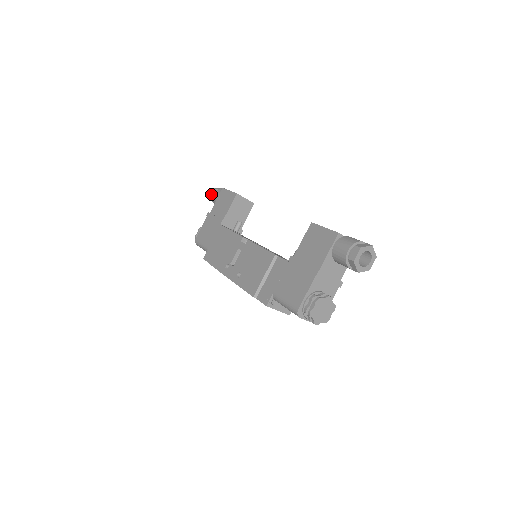
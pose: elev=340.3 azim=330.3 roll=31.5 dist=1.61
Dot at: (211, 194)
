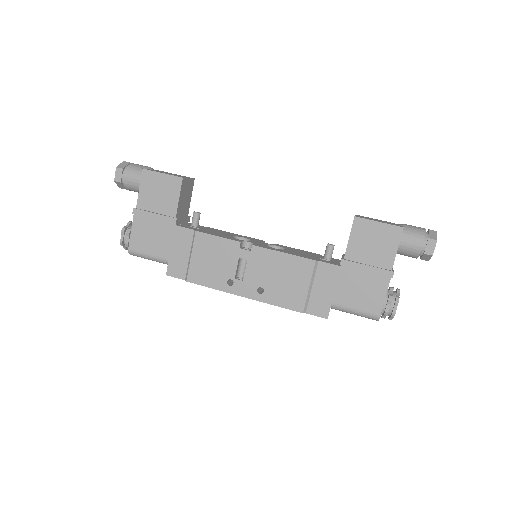
Dot at: (115, 177)
